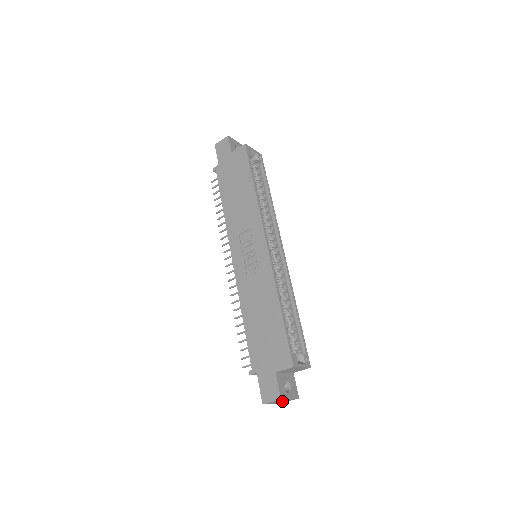
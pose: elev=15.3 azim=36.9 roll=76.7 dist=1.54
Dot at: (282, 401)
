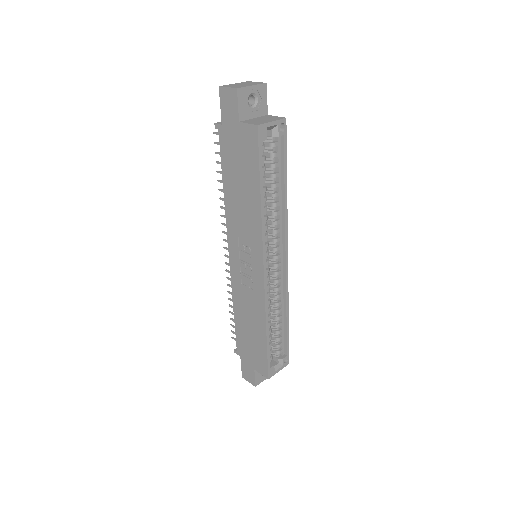
Dot at: occluded
